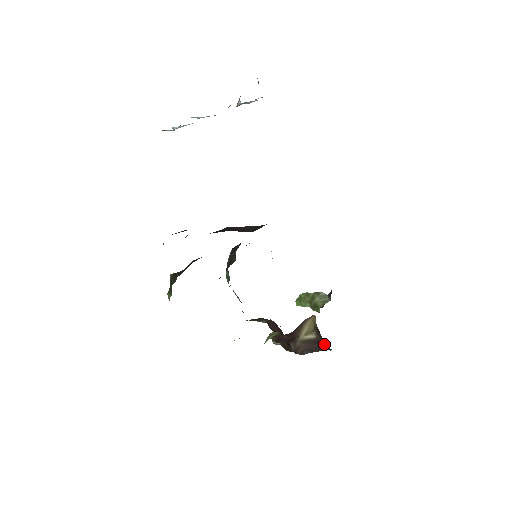
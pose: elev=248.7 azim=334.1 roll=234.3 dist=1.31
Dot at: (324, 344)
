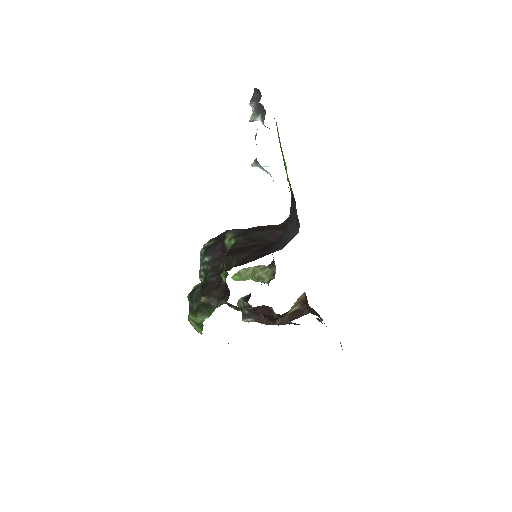
Dot at: (307, 311)
